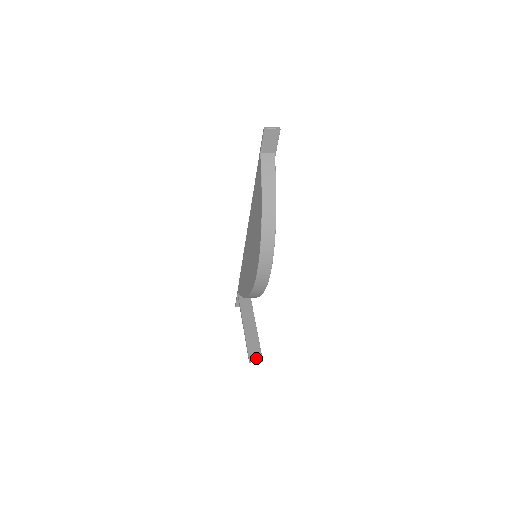
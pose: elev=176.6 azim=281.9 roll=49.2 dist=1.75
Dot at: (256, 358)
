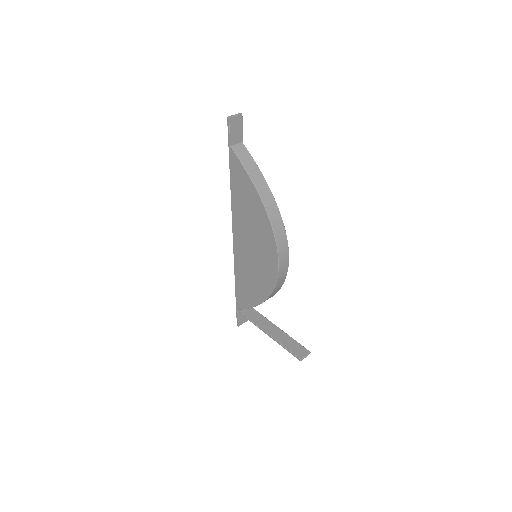
Dot at: (304, 354)
